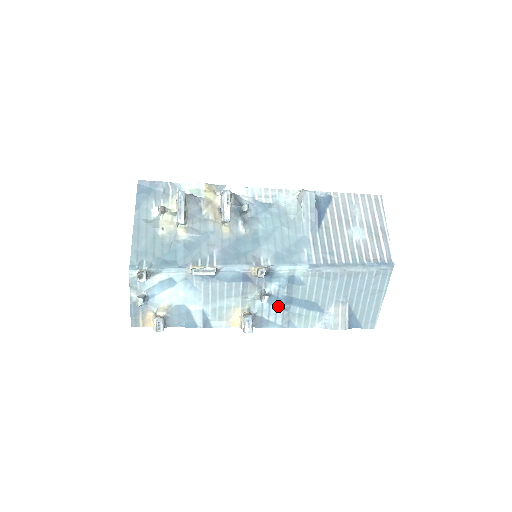
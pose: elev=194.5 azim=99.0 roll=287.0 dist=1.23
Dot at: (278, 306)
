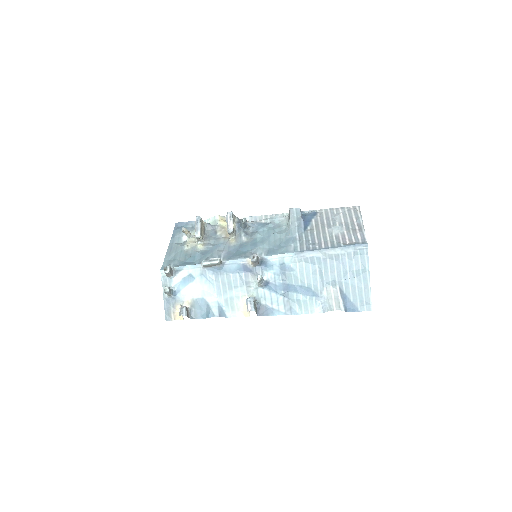
Dot at: (278, 293)
